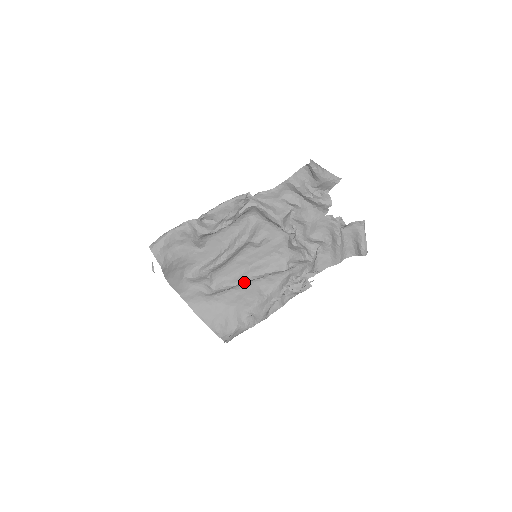
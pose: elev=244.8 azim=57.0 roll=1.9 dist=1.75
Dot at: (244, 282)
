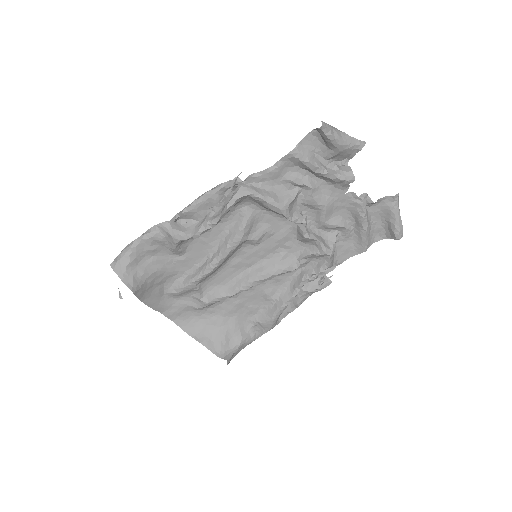
Dot at: (244, 290)
